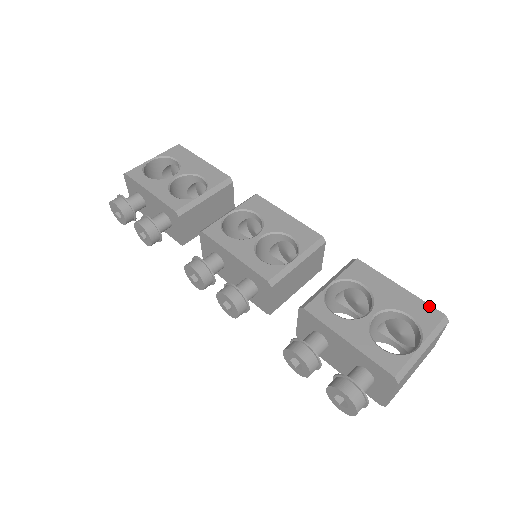
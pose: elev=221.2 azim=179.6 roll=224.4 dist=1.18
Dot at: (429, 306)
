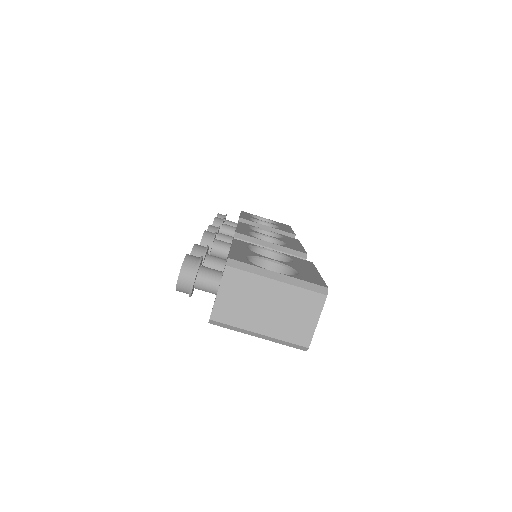
Dot at: (323, 282)
